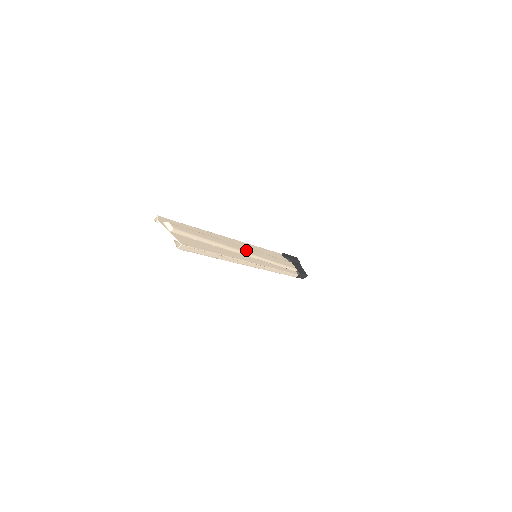
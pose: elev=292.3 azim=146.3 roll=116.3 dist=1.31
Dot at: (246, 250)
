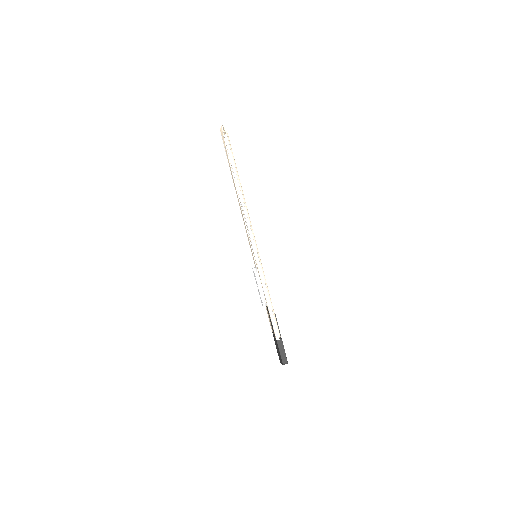
Dot at: occluded
